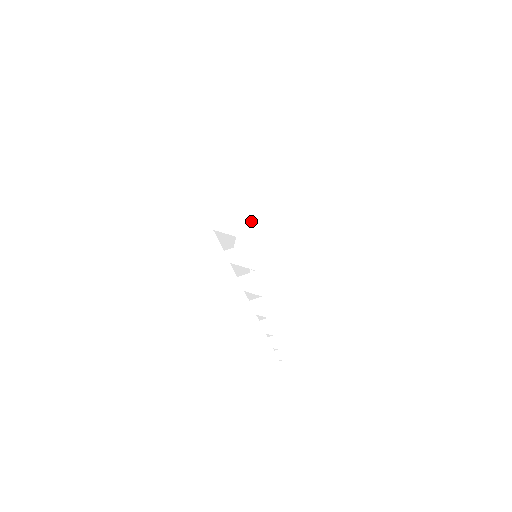
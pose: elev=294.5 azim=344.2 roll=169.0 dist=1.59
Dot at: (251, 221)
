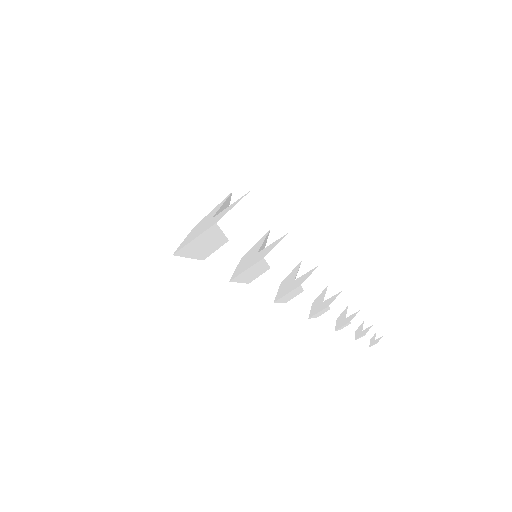
Dot at: (217, 235)
